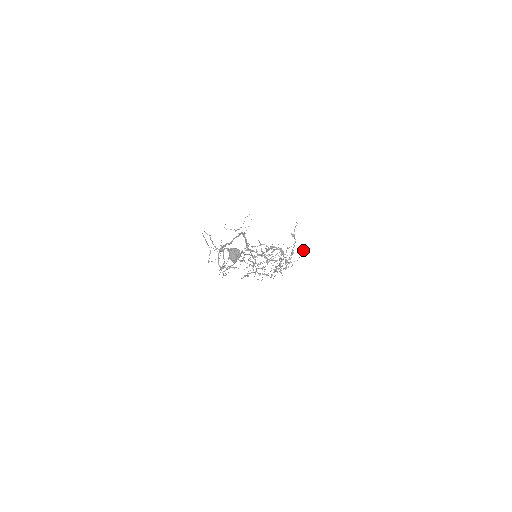
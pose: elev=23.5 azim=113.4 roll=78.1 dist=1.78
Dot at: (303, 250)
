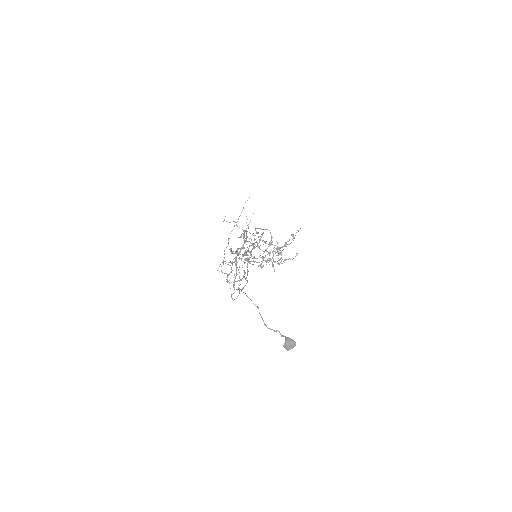
Dot at: occluded
